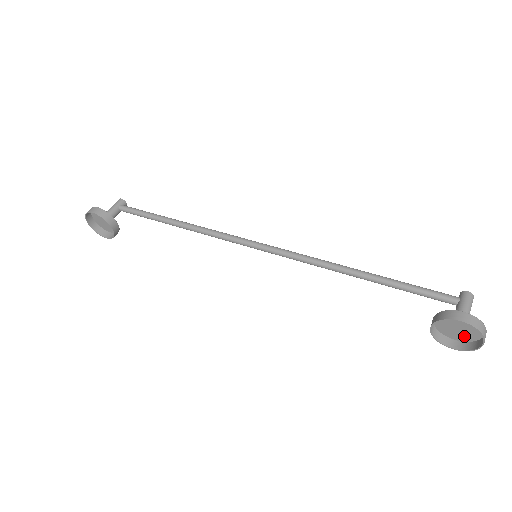
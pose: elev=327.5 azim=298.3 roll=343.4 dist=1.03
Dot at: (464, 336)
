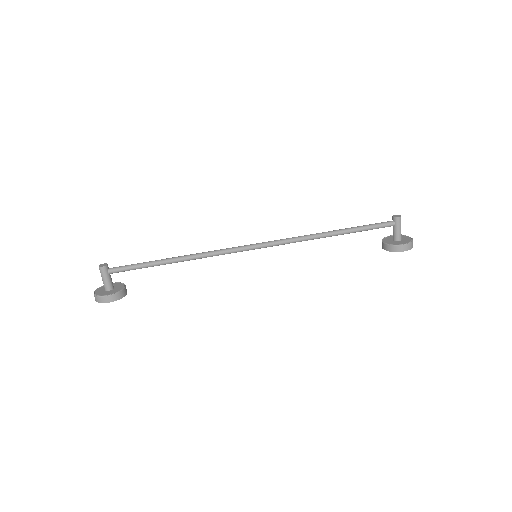
Dot at: occluded
